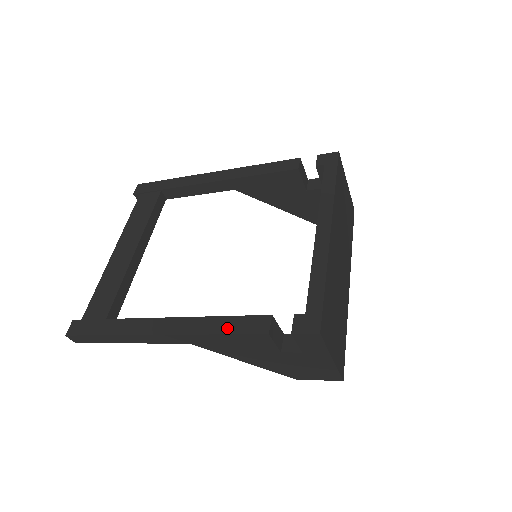
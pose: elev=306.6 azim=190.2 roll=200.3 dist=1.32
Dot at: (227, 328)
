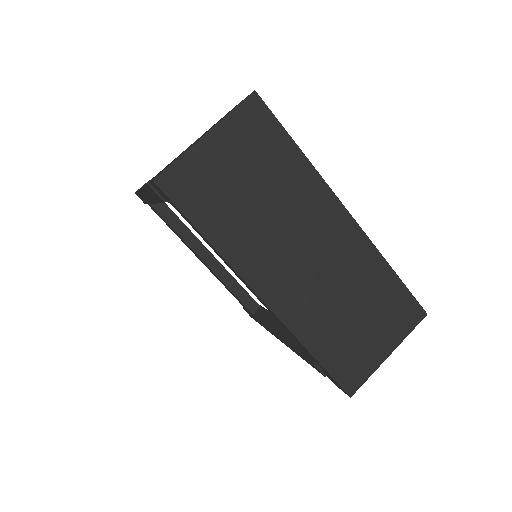
Dot at: occluded
